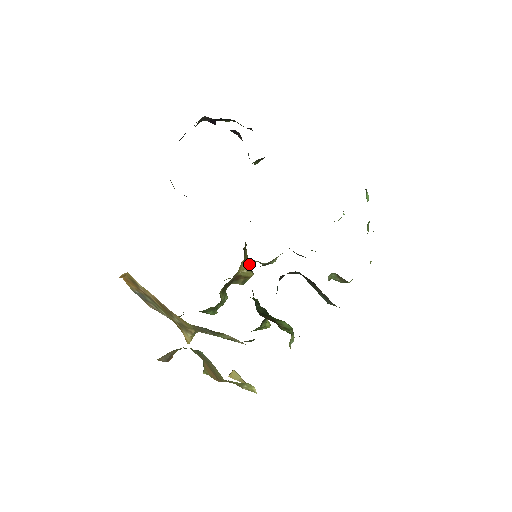
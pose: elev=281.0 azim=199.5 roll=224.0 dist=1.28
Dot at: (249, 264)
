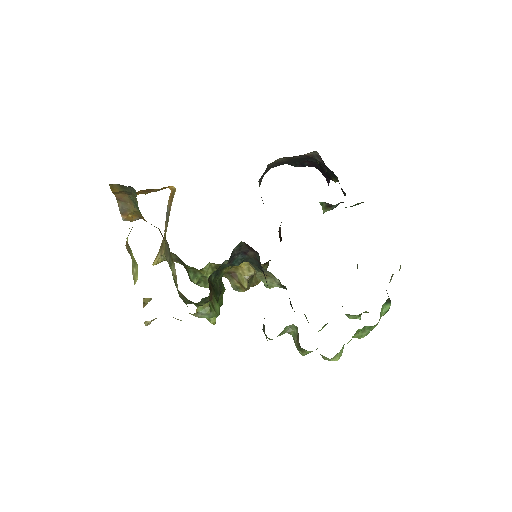
Dot at: (251, 273)
